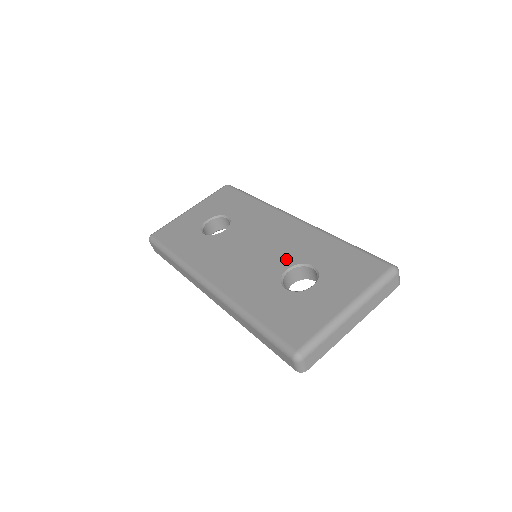
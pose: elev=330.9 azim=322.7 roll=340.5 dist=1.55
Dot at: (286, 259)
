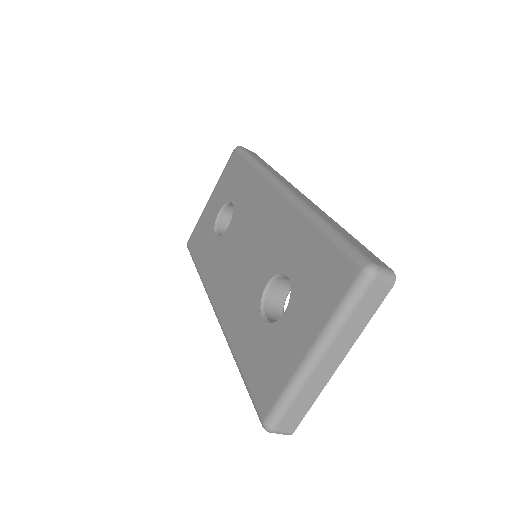
Dot at: (267, 267)
